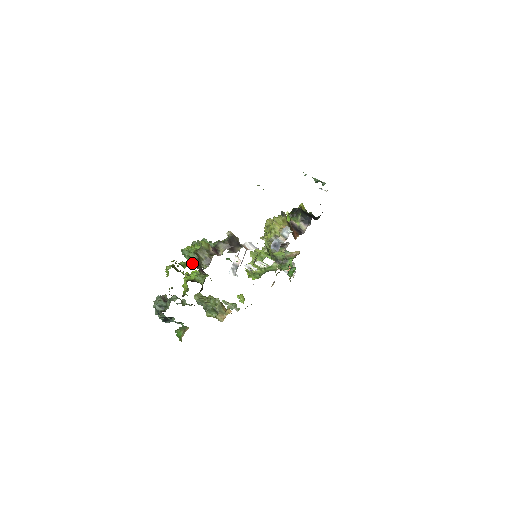
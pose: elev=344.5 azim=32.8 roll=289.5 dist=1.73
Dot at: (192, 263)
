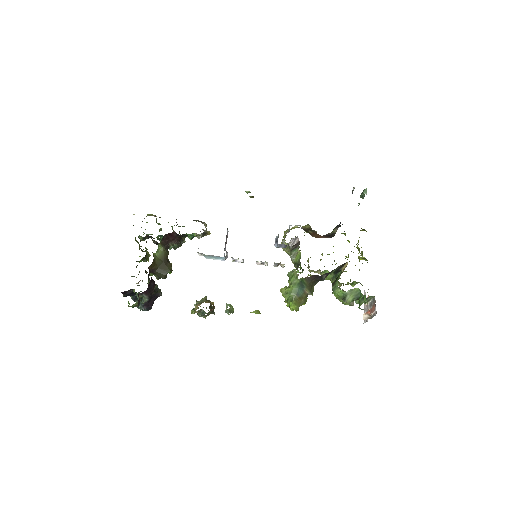
Dot at: occluded
